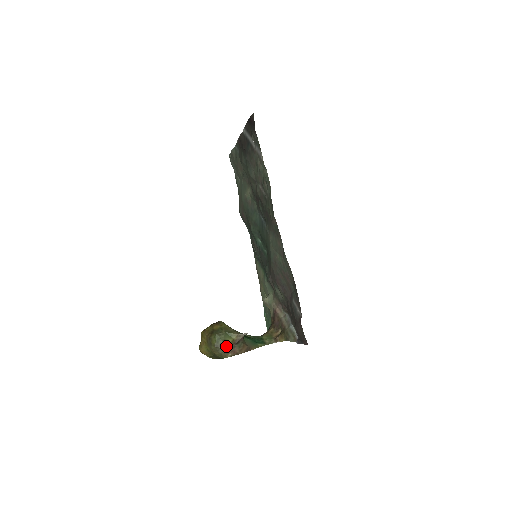
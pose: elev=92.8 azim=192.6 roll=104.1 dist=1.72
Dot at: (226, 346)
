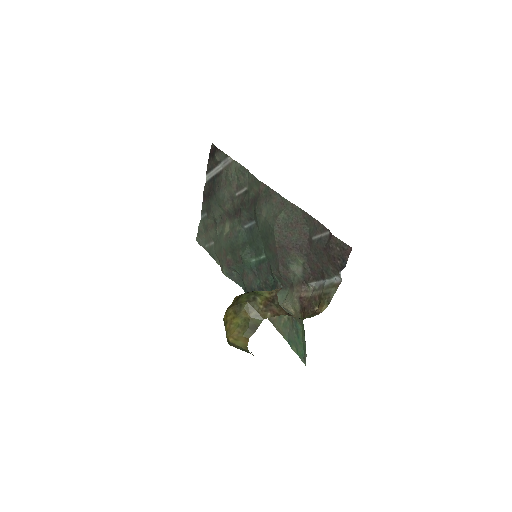
Dot at: (260, 301)
